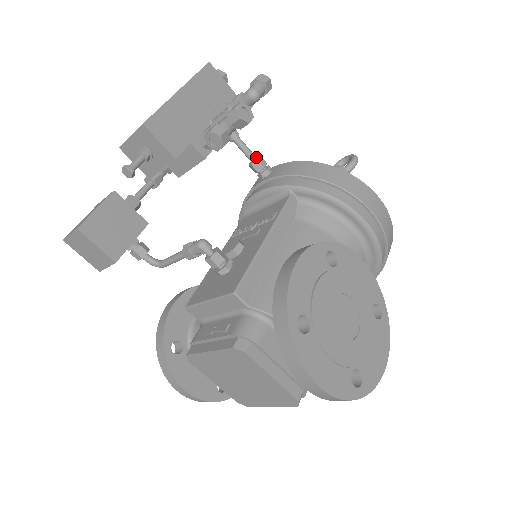
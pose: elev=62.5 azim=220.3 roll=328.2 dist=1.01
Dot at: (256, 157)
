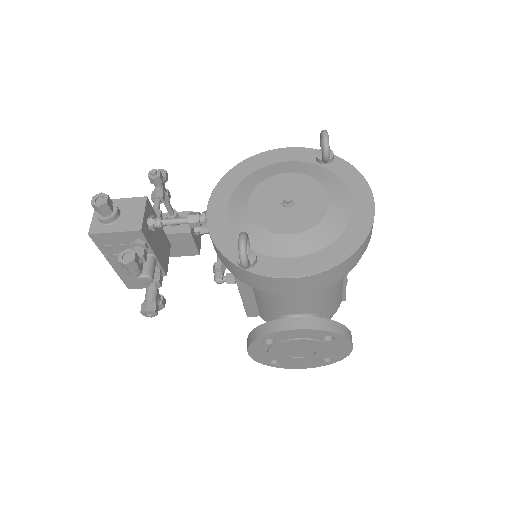
Dot at: (188, 222)
